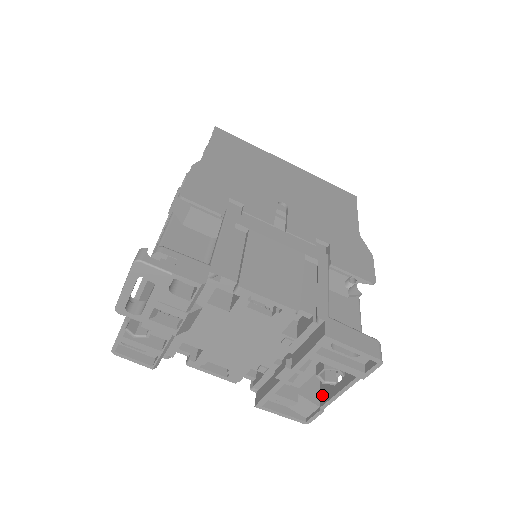
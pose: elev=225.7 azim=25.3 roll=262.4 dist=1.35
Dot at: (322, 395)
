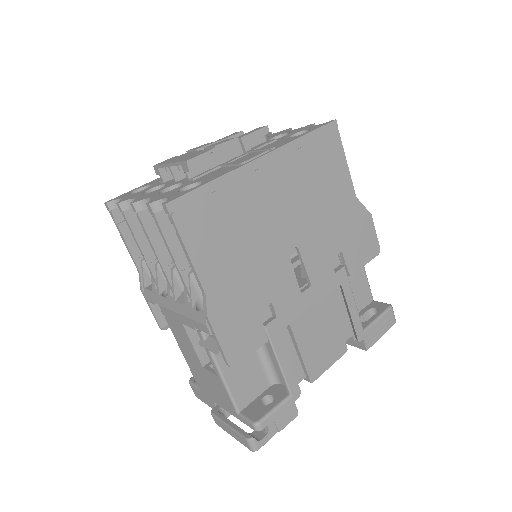
Dot at: occluded
